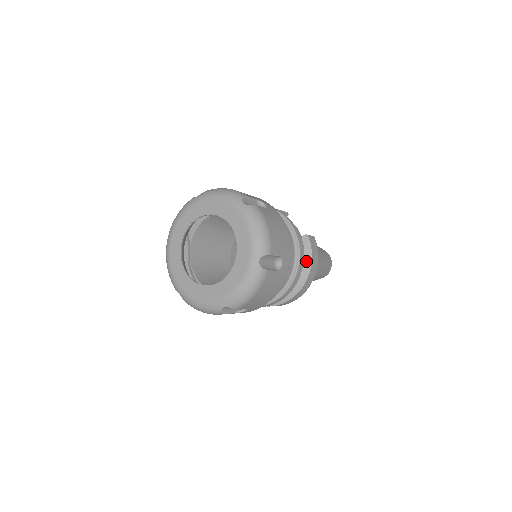
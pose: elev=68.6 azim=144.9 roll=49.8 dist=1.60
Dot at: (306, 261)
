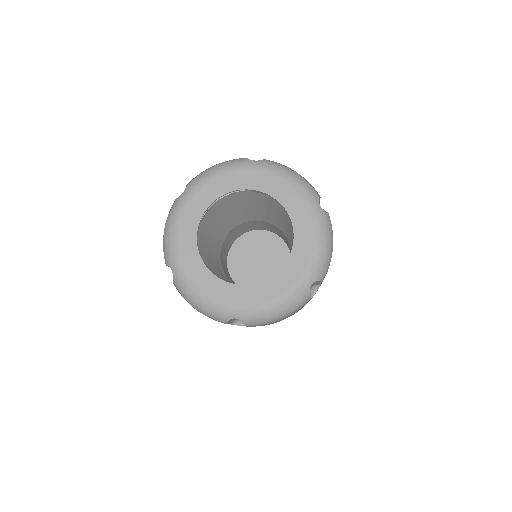
Dot at: occluded
